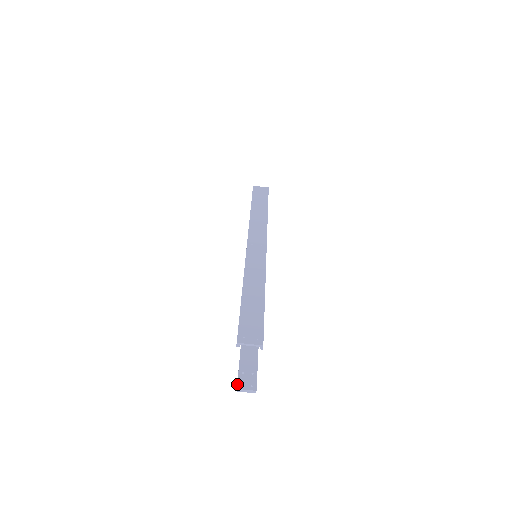
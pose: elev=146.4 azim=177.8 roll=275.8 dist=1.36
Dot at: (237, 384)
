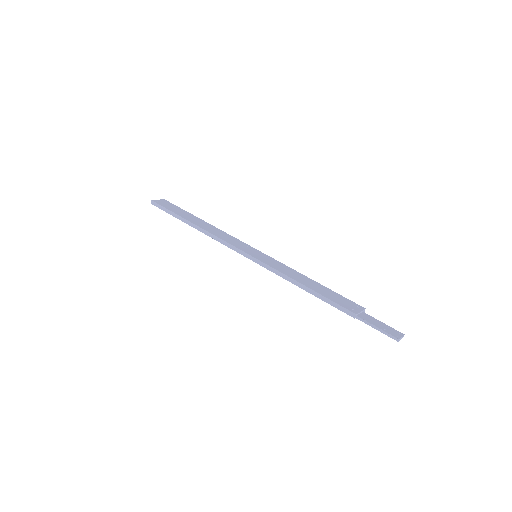
Dot at: (395, 337)
